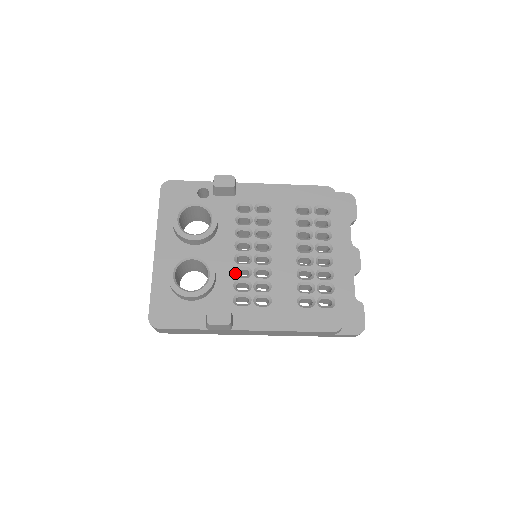
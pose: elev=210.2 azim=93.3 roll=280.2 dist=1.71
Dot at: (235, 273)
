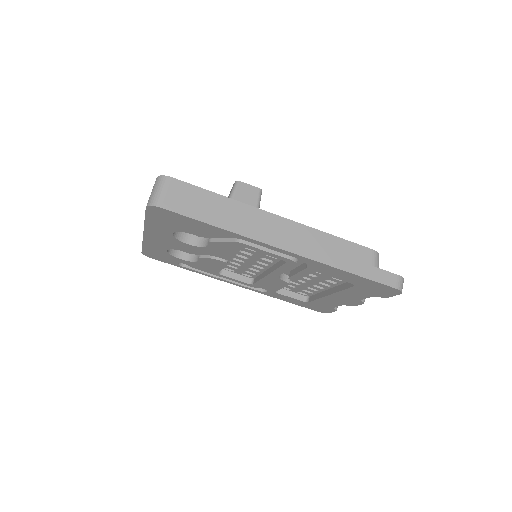
Dot at: occluded
